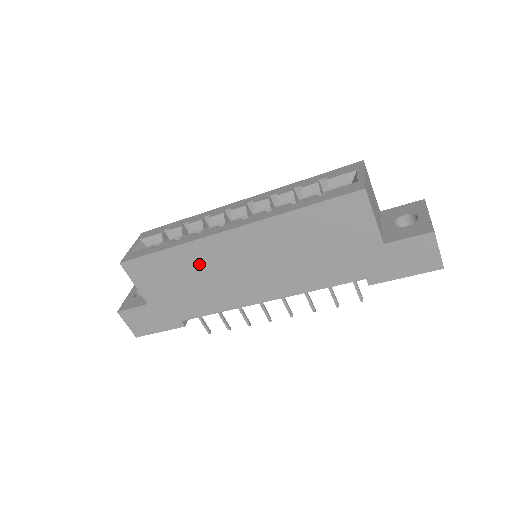
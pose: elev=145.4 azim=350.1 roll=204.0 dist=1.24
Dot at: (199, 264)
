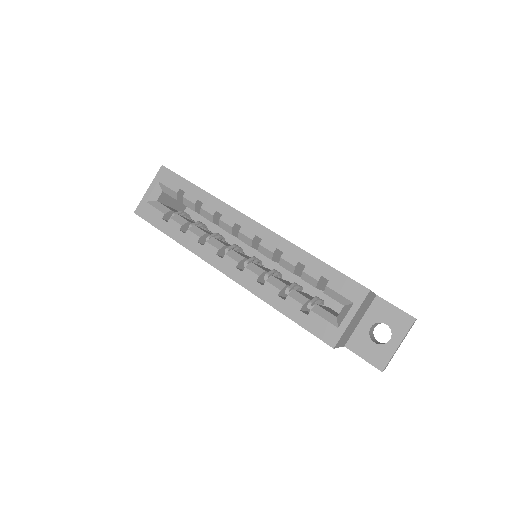
Dot at: occluded
